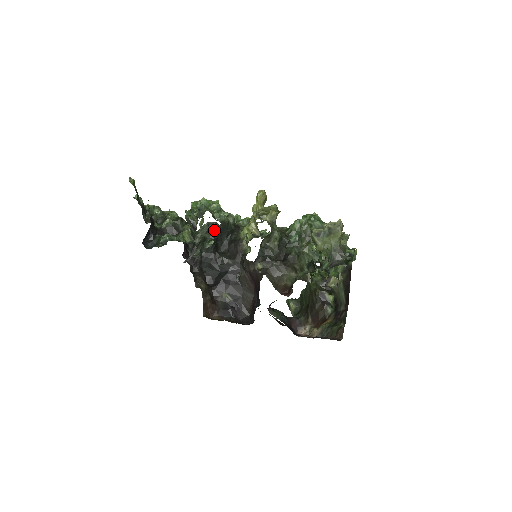
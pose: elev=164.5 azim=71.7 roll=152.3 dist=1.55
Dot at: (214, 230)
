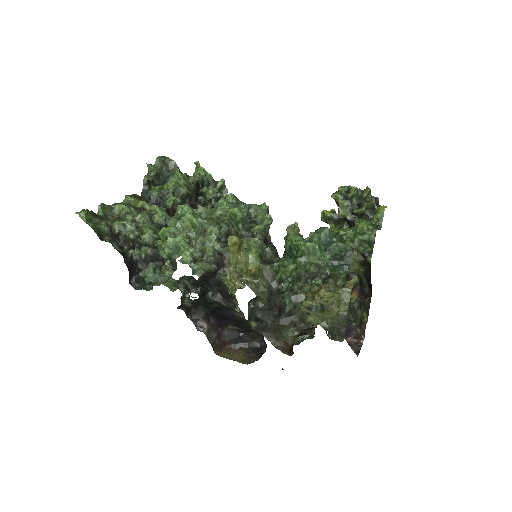
Dot at: (194, 284)
